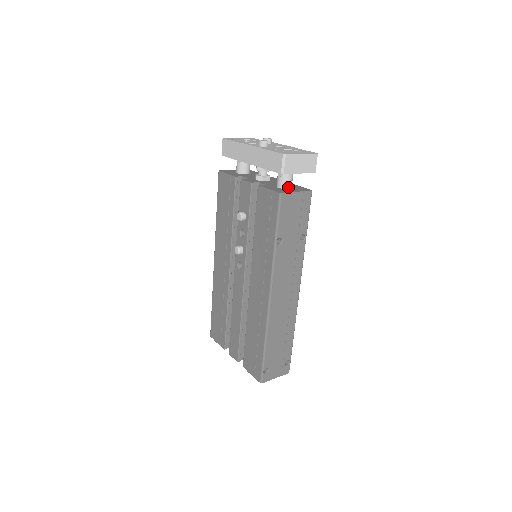
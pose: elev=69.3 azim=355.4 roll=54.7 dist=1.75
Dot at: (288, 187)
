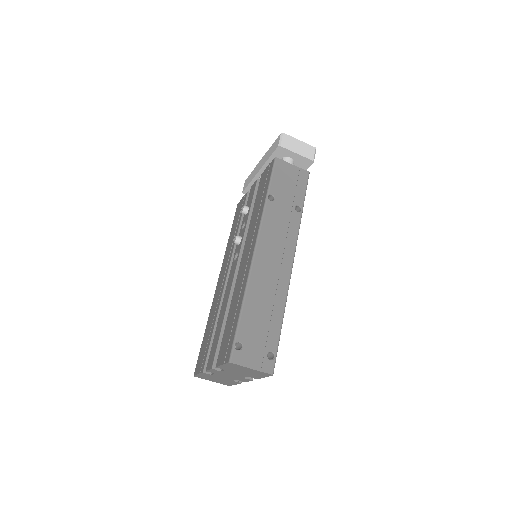
Dot at: occluded
